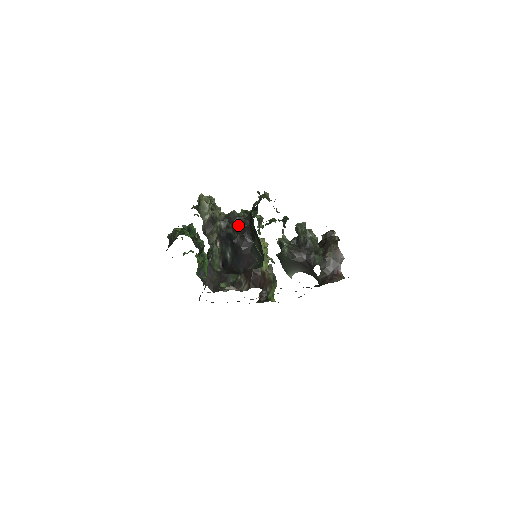
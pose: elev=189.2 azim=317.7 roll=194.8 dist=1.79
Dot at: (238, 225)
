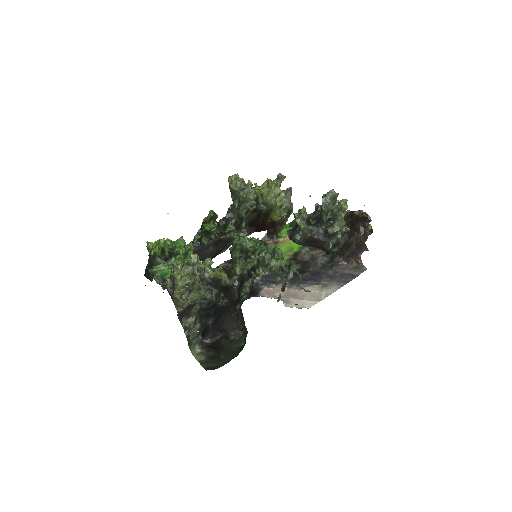
Dot at: (225, 290)
